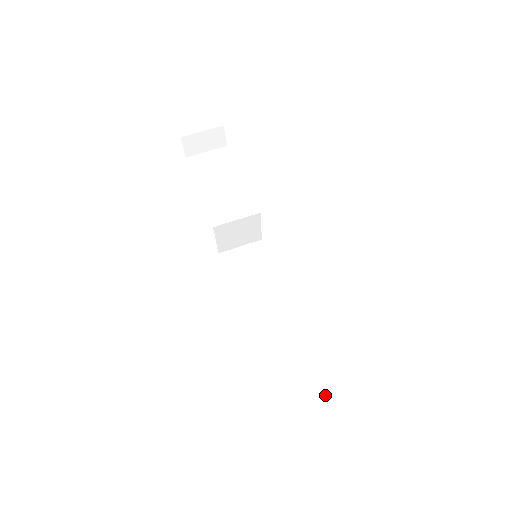
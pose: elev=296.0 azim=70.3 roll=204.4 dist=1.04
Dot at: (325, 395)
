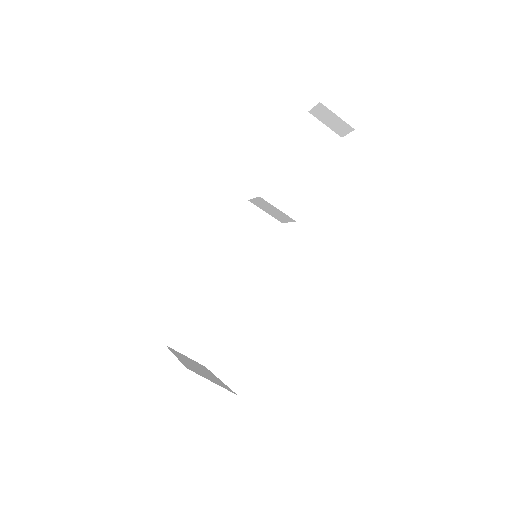
Dot at: (199, 359)
